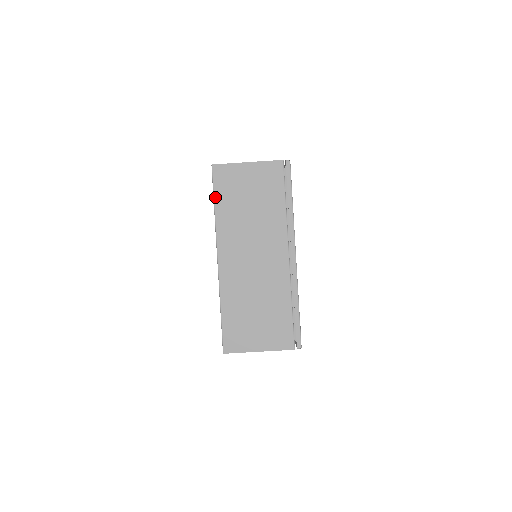
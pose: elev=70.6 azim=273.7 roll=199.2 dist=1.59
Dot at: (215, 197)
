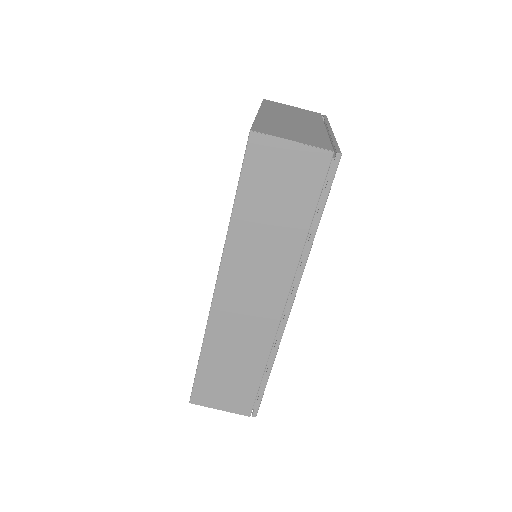
Dot at: (263, 103)
